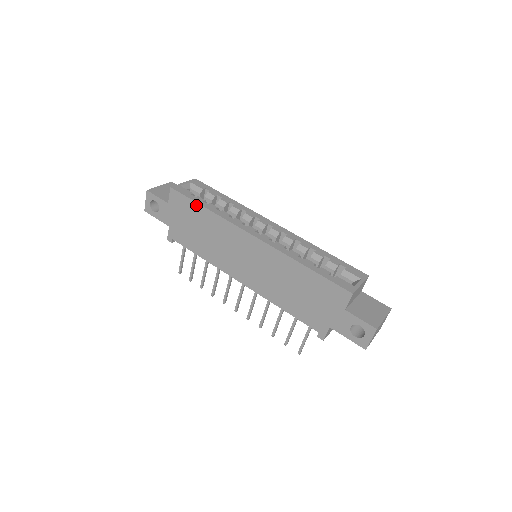
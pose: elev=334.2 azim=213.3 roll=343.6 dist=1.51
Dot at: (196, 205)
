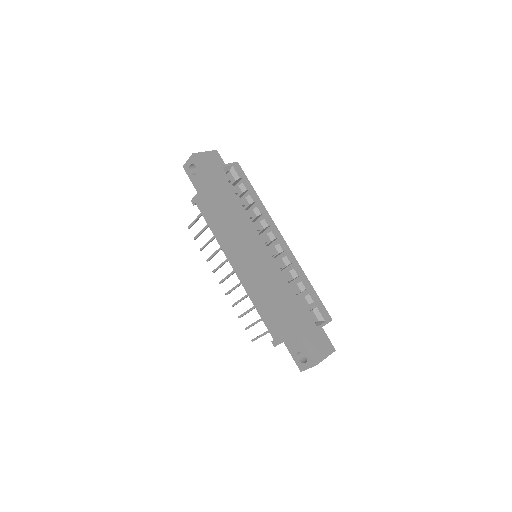
Dot at: (228, 194)
